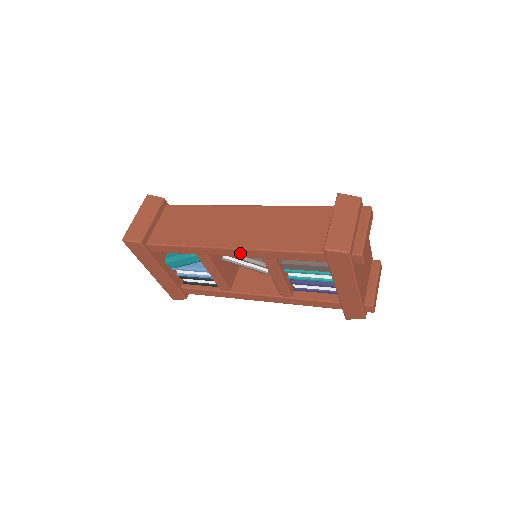
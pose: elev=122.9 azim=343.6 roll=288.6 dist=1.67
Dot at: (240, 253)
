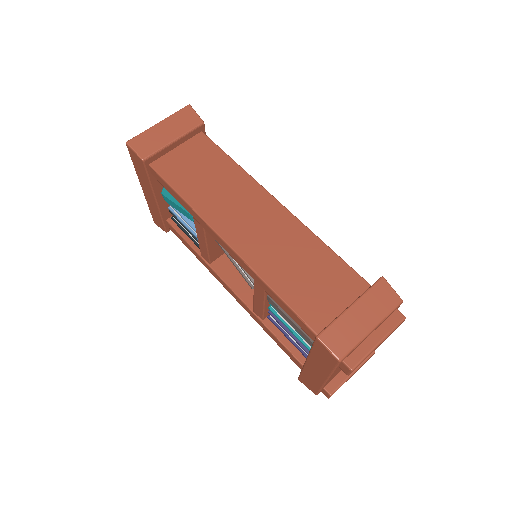
Dot at: (235, 256)
